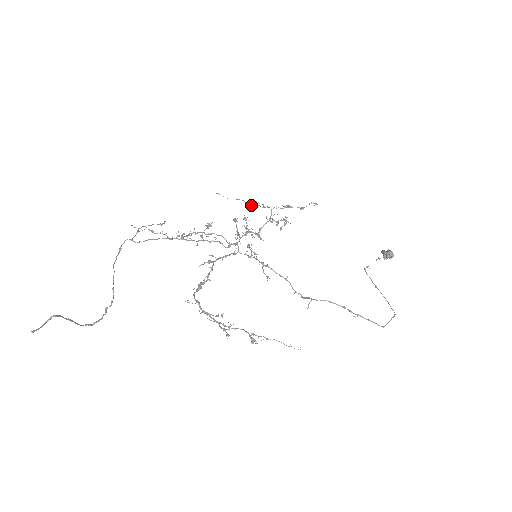
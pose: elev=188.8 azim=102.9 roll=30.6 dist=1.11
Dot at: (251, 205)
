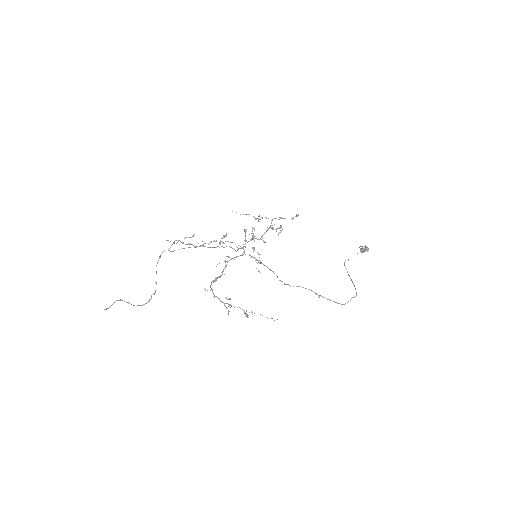
Dot at: (258, 218)
